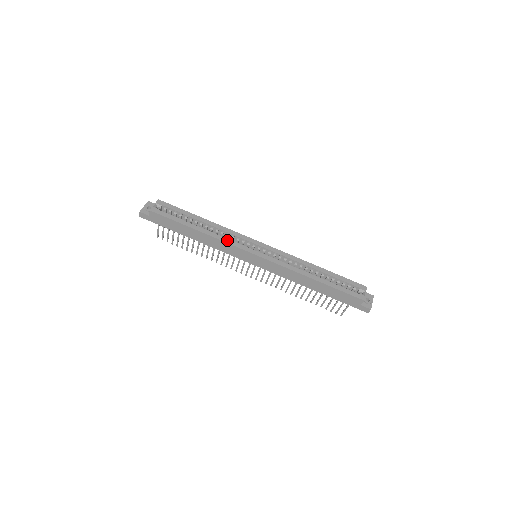
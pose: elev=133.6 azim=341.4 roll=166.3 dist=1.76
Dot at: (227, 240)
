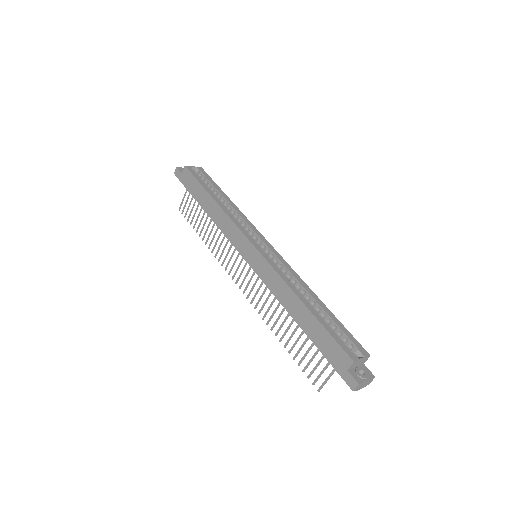
Dot at: (235, 220)
